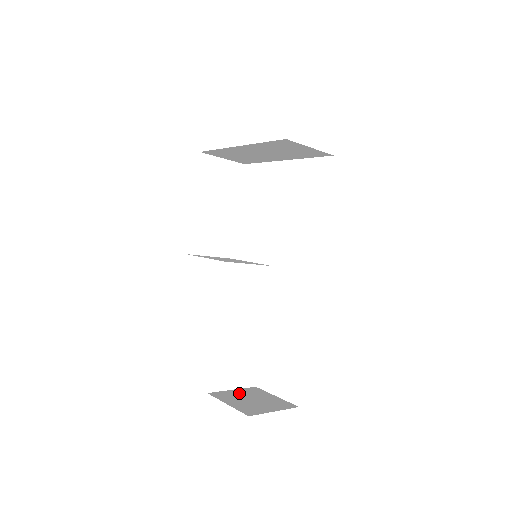
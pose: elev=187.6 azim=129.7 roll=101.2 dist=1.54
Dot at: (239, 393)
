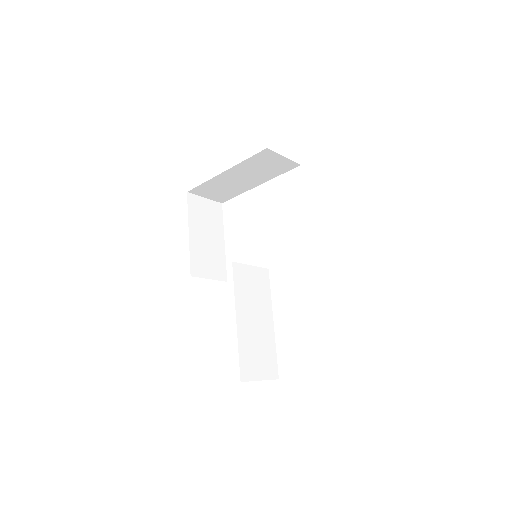
Dot at: occluded
